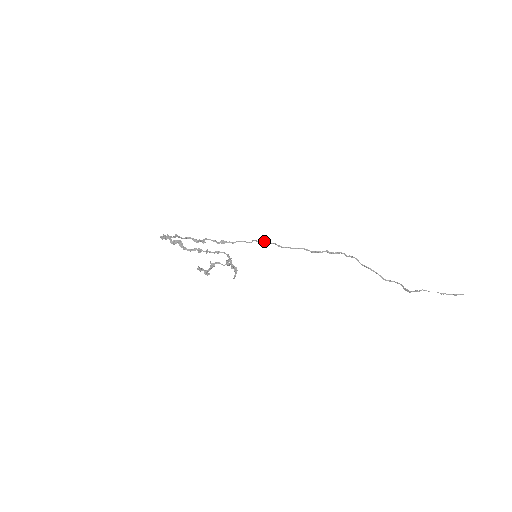
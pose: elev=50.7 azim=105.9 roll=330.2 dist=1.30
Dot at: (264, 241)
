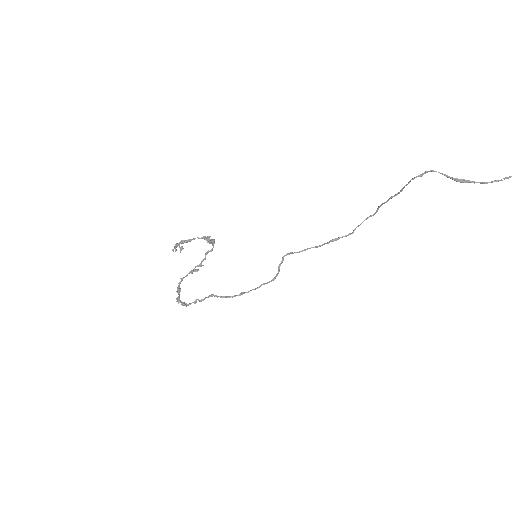
Dot at: (279, 264)
